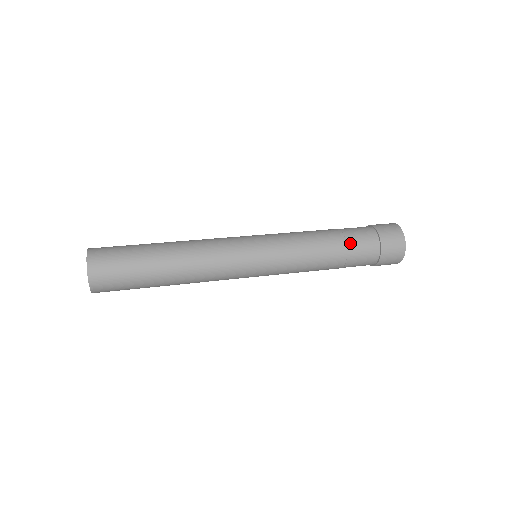
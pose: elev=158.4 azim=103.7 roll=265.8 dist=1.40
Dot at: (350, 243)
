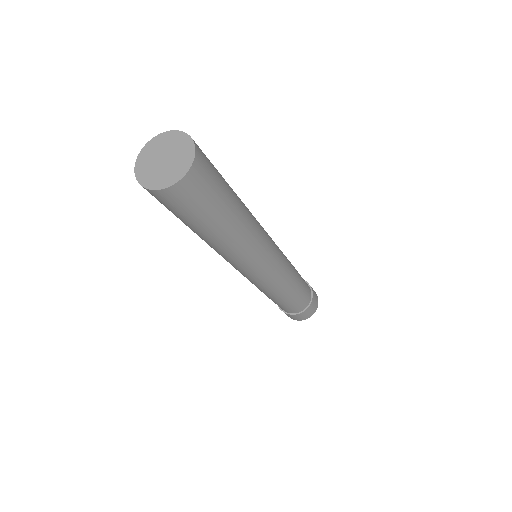
Dot at: occluded
